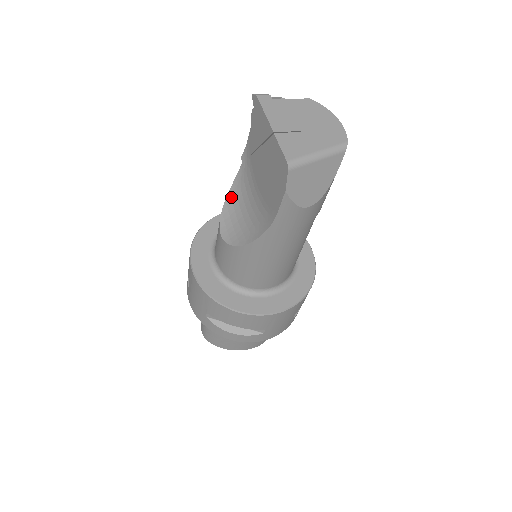
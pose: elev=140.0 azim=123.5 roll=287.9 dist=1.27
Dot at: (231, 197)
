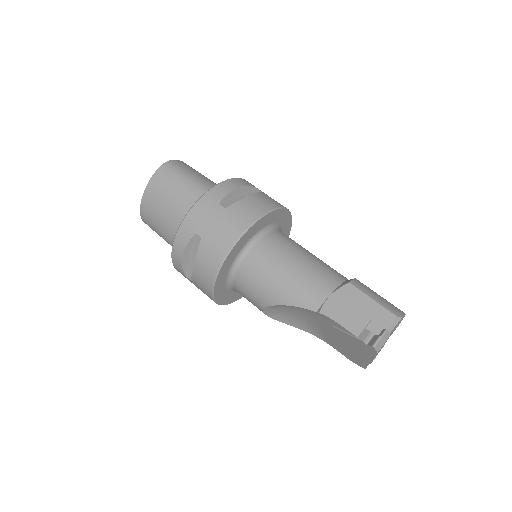
Dot at: (287, 307)
